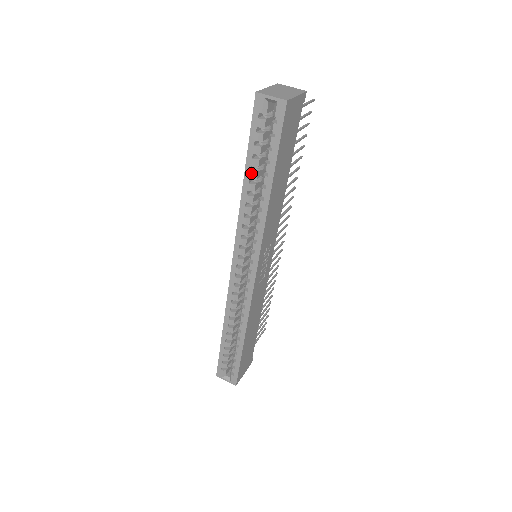
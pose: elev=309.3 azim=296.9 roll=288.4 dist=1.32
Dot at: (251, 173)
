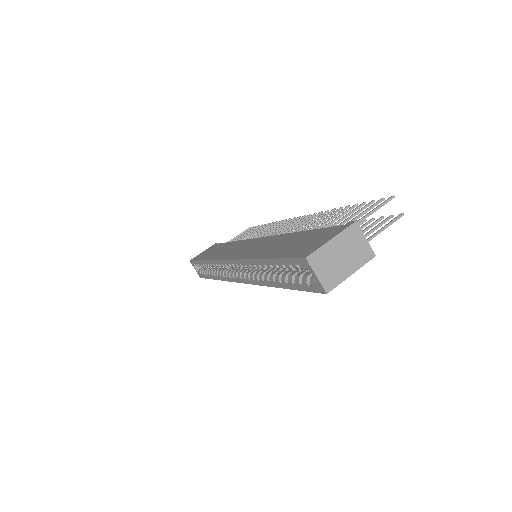
Dot at: (269, 266)
